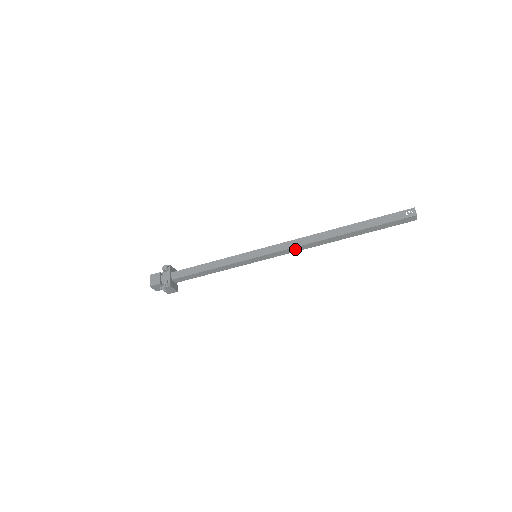
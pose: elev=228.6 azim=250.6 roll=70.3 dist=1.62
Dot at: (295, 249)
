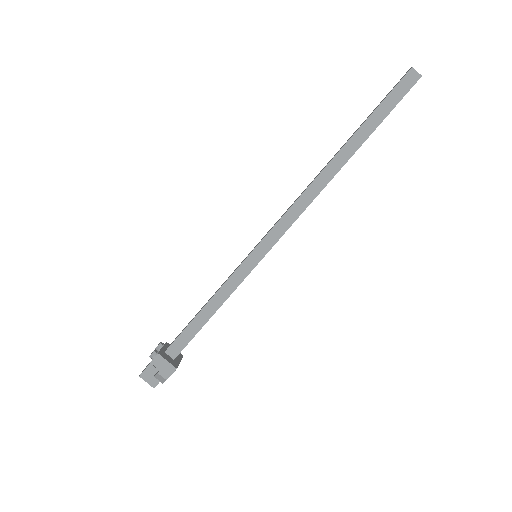
Dot at: (295, 211)
